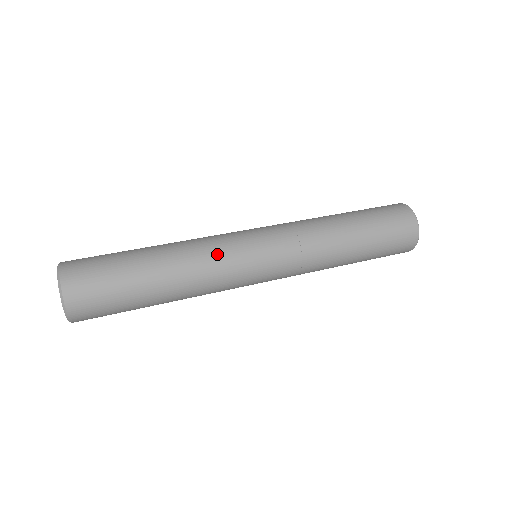
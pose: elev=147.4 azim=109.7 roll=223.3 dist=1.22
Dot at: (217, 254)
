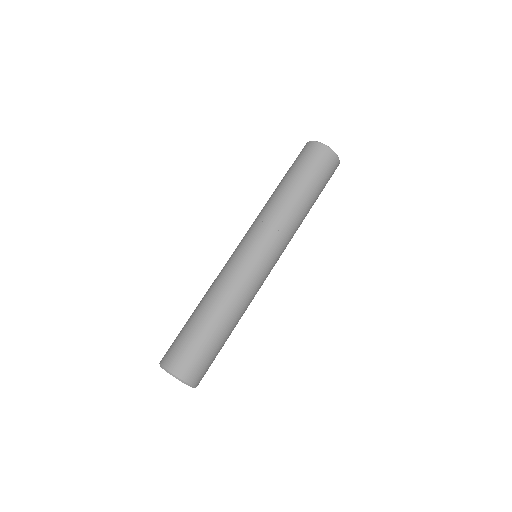
Dot at: (246, 285)
